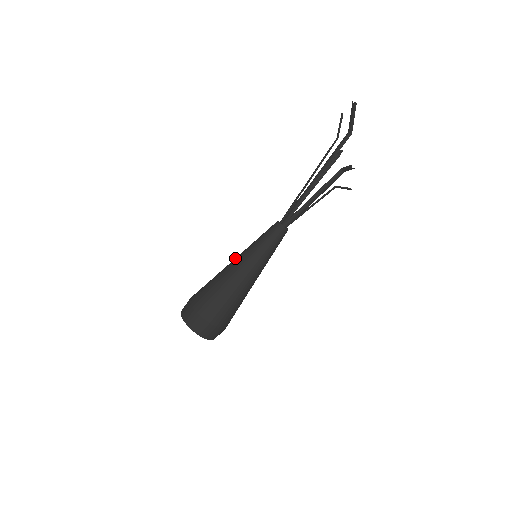
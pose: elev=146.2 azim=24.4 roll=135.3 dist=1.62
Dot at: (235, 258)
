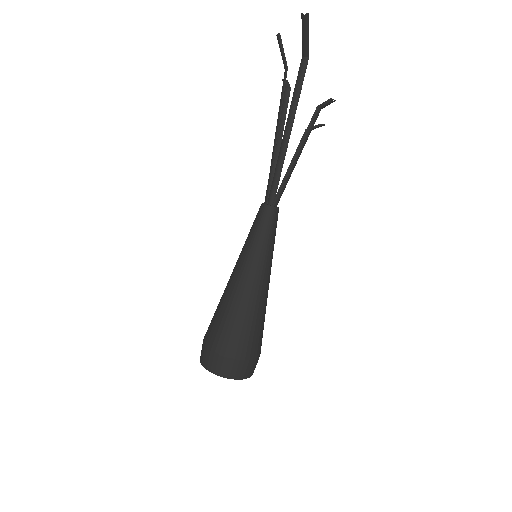
Dot at: (234, 272)
